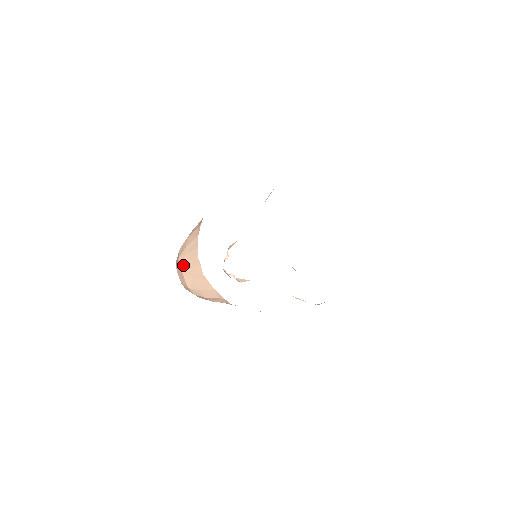
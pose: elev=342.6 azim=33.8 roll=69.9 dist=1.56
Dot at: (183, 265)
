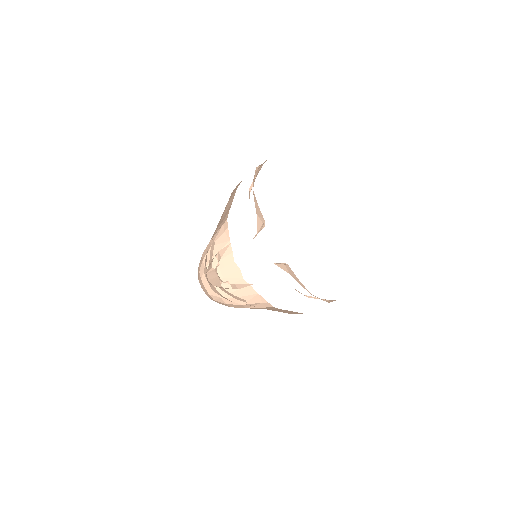
Dot at: occluded
